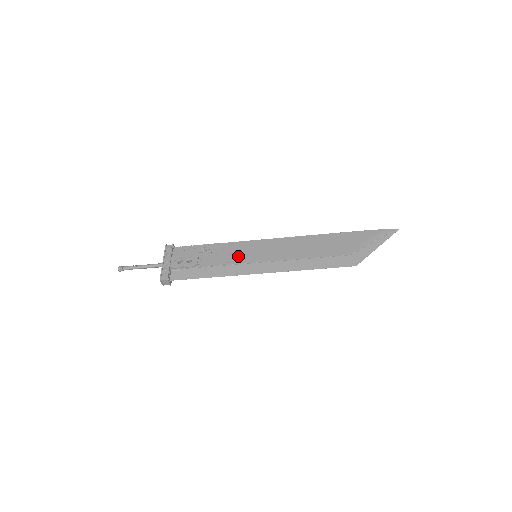
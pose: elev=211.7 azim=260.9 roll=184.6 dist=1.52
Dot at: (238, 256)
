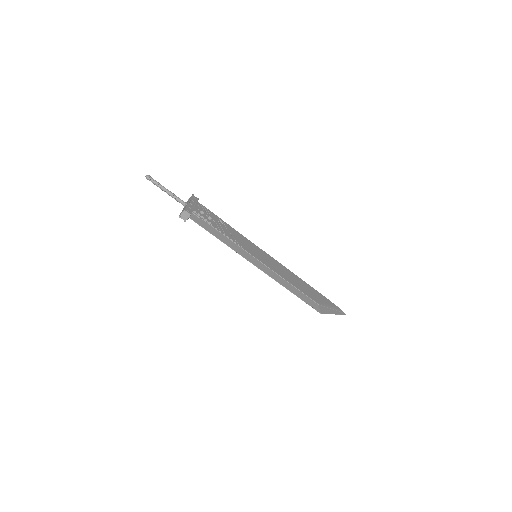
Dot at: (245, 245)
